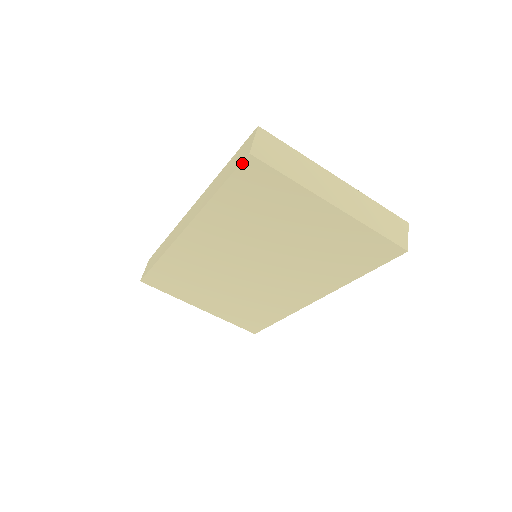
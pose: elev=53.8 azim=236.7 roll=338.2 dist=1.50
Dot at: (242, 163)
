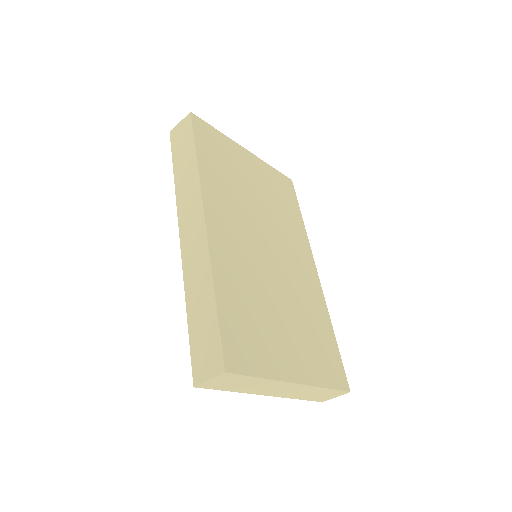
Dot at: (193, 370)
